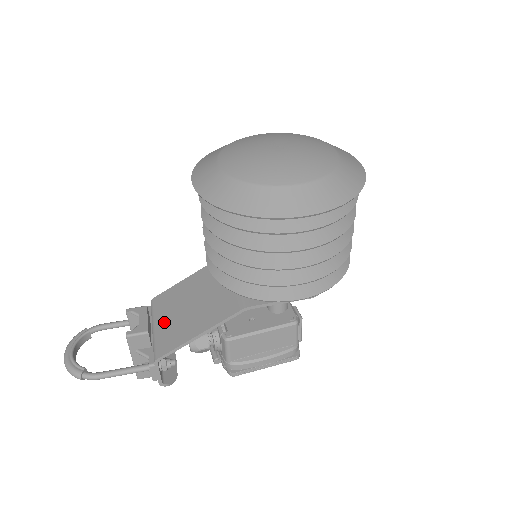
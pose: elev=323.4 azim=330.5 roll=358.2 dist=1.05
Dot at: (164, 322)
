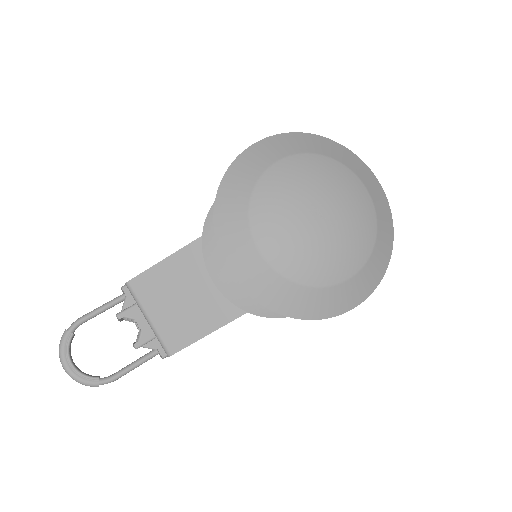
Dot at: (160, 315)
